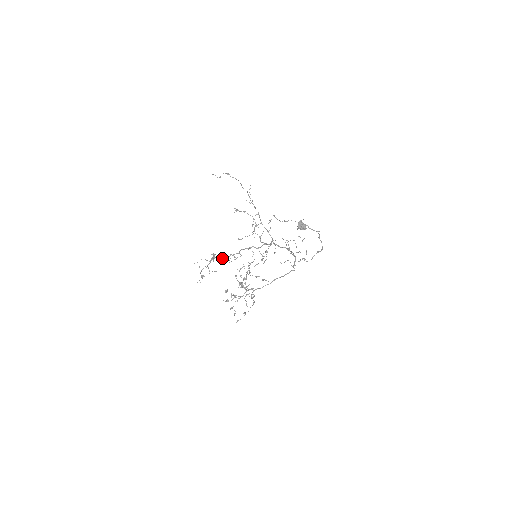
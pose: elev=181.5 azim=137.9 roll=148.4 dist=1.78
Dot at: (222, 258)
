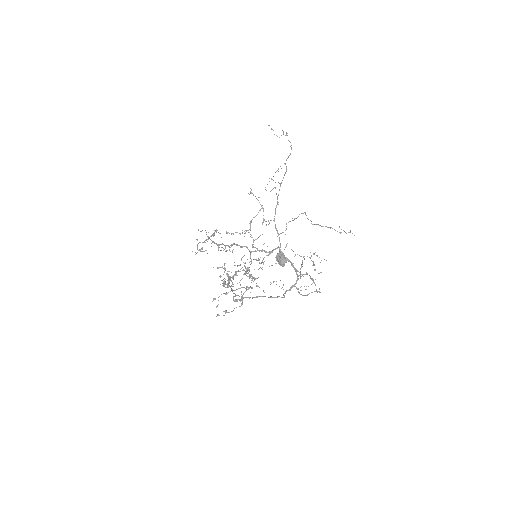
Dot at: (214, 242)
